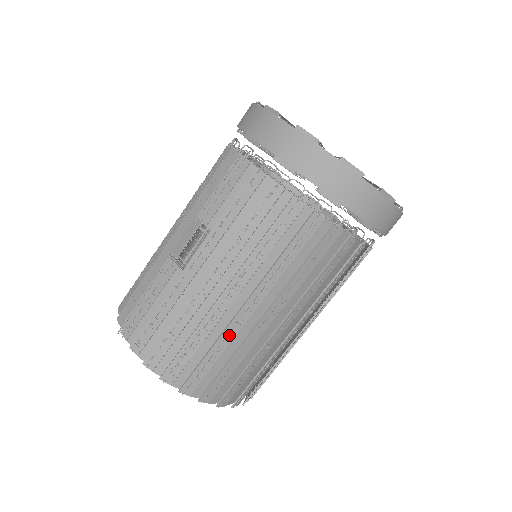
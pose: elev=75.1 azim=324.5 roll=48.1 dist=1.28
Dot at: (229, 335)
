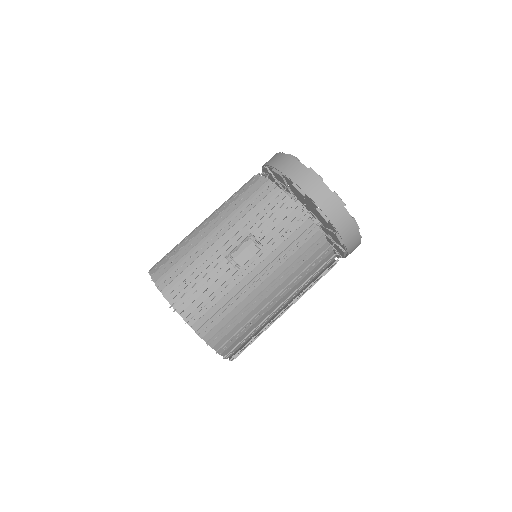
Dot at: (260, 316)
